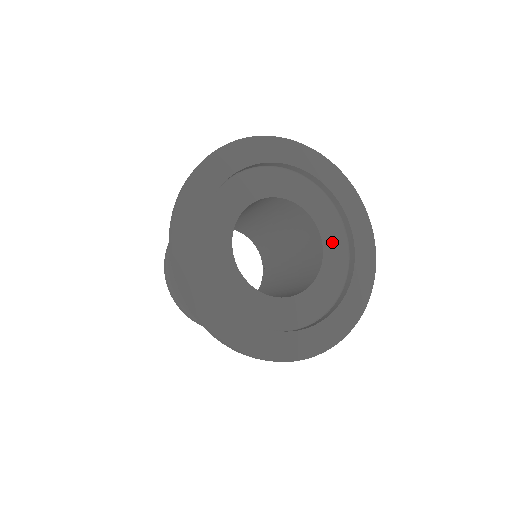
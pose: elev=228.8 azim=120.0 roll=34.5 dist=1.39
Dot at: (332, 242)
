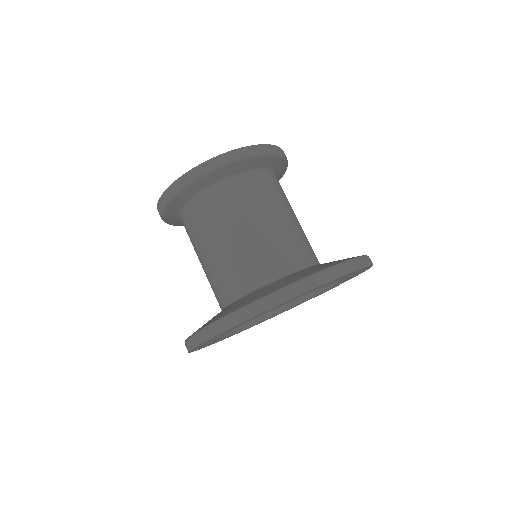
Dot at: occluded
